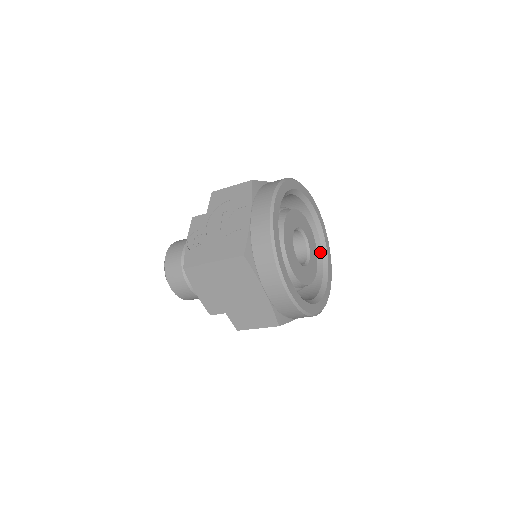
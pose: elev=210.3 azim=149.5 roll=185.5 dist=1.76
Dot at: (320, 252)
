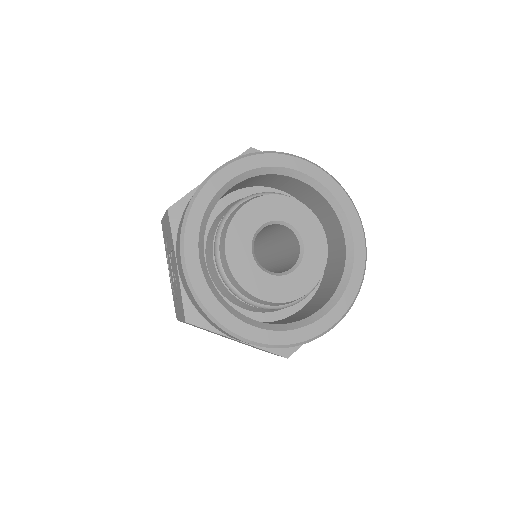
Dot at: (334, 214)
